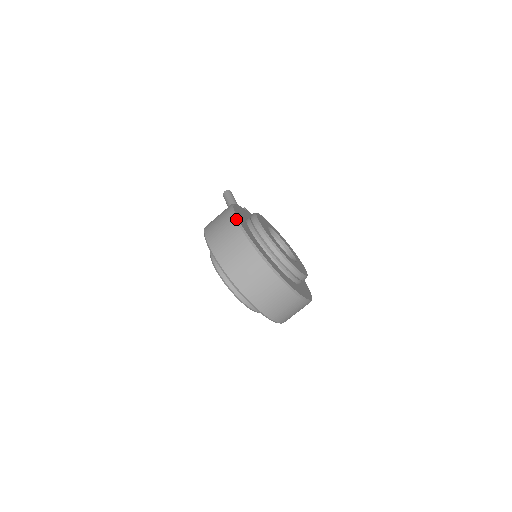
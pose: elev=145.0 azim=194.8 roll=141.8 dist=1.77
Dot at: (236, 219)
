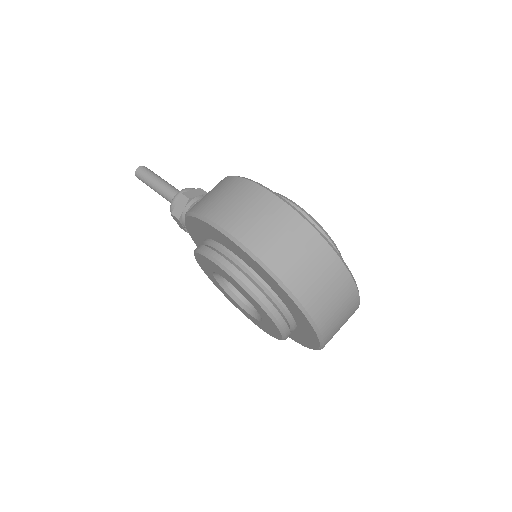
Dot at: (277, 195)
